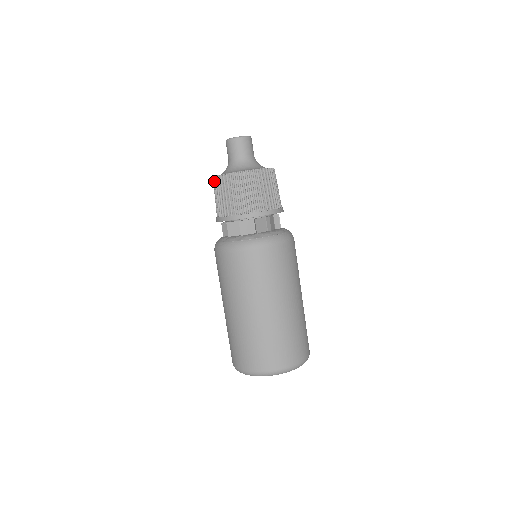
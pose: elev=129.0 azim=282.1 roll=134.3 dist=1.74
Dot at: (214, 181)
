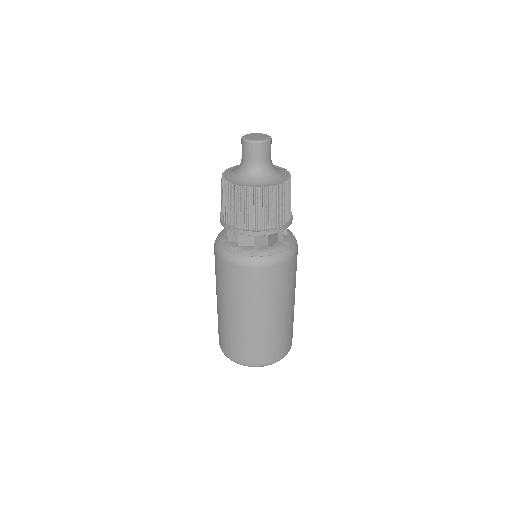
Dot at: (222, 180)
